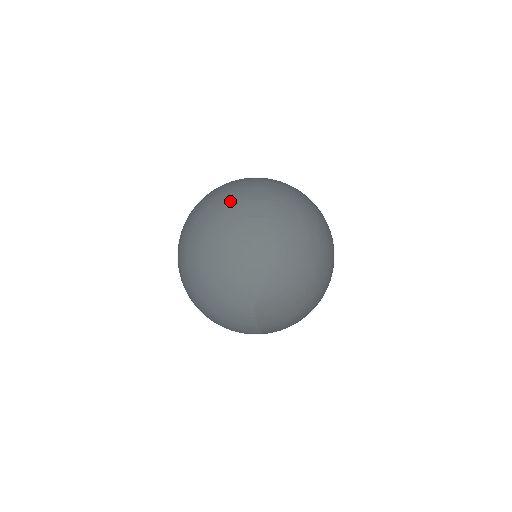
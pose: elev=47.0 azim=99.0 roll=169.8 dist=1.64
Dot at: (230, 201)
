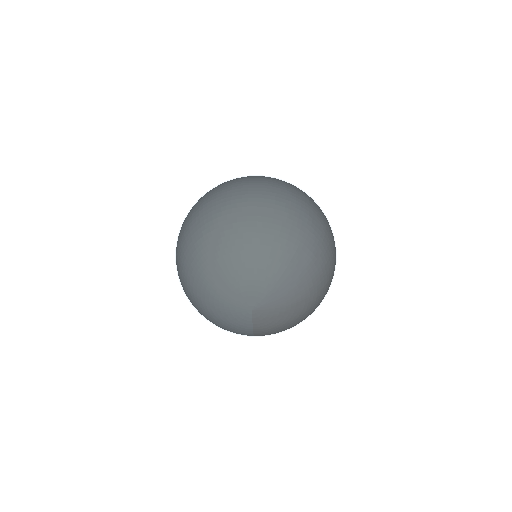
Dot at: (240, 201)
